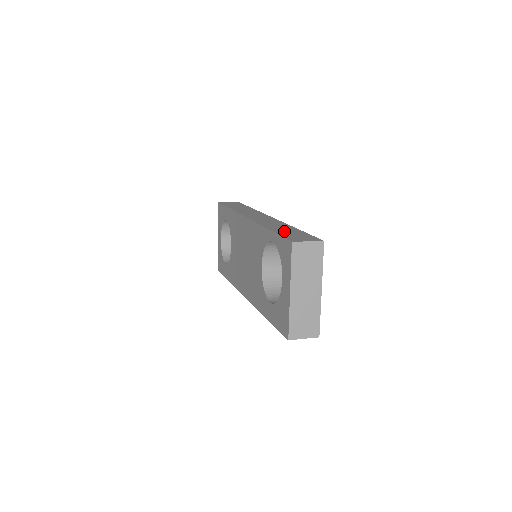
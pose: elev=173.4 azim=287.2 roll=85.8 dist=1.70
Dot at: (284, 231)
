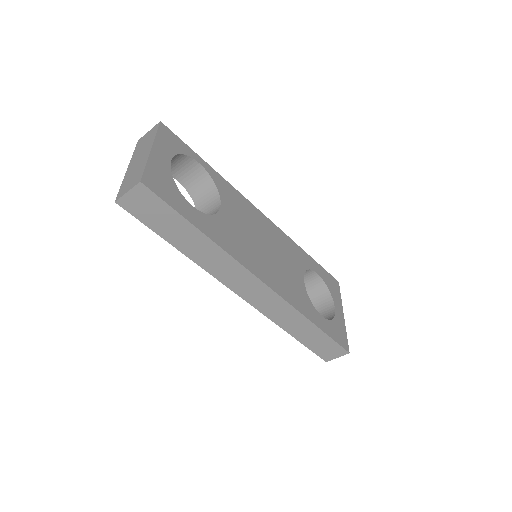
Dot at: occluded
